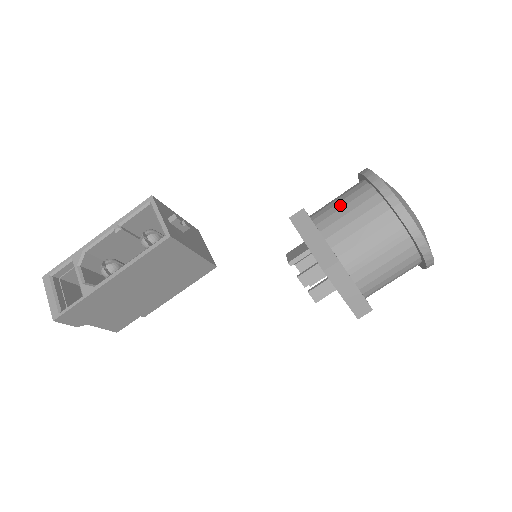
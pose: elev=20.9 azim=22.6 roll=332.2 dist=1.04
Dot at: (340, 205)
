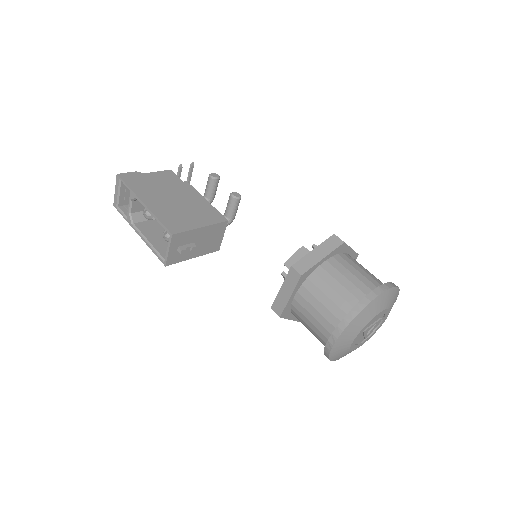
Dot at: (322, 299)
